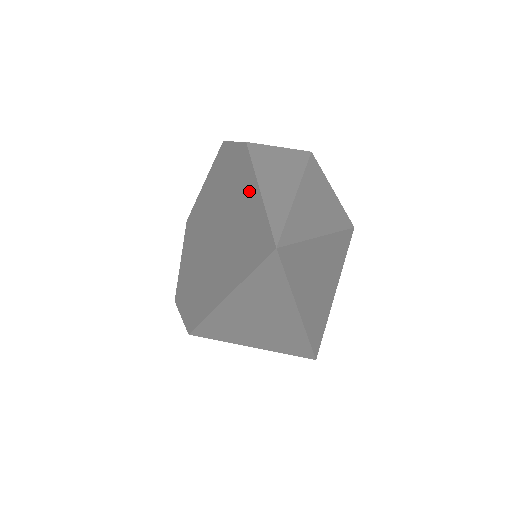
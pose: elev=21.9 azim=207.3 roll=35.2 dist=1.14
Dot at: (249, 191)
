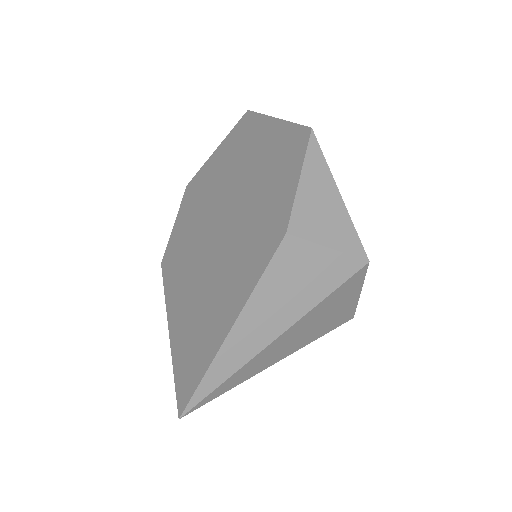
Dot at: (231, 305)
